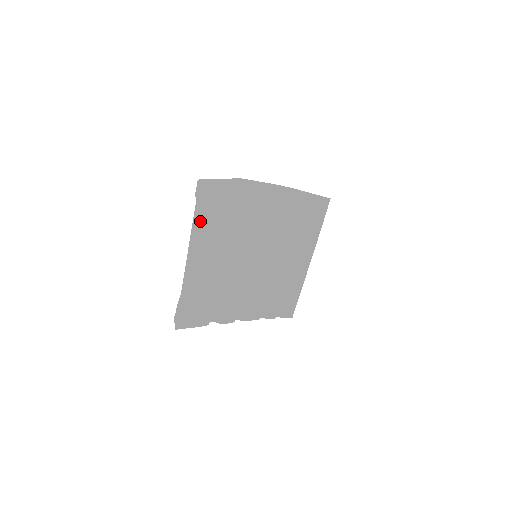
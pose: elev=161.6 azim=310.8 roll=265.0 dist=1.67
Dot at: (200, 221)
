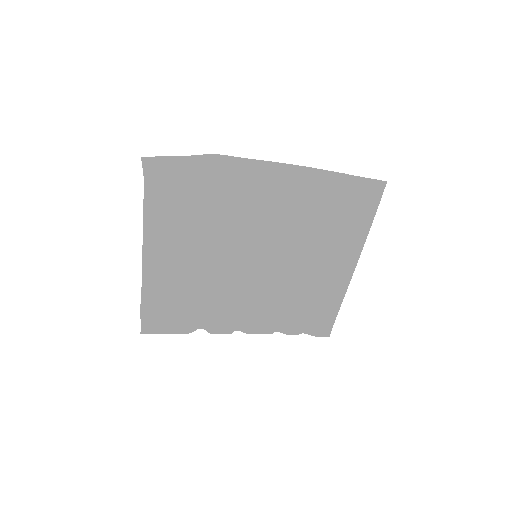
Dot at: (155, 210)
